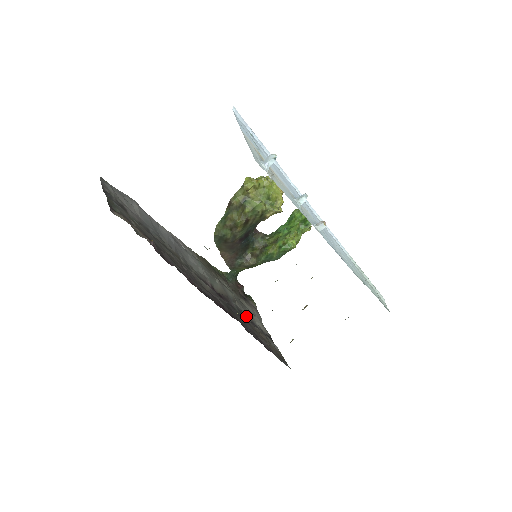
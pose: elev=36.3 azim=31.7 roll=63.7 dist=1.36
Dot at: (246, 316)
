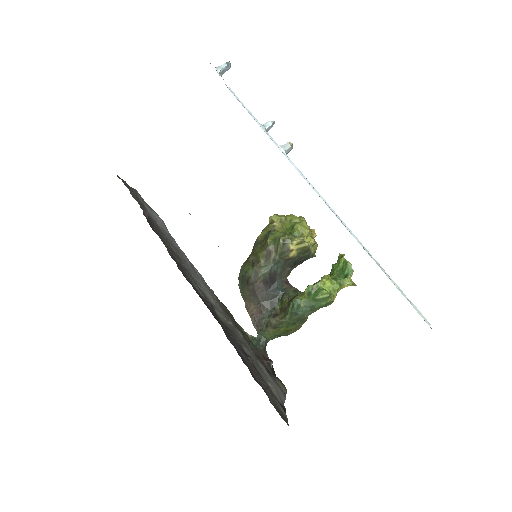
Dot at: (248, 355)
